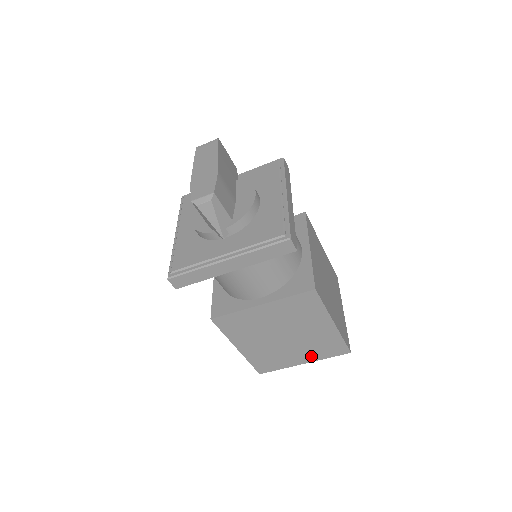
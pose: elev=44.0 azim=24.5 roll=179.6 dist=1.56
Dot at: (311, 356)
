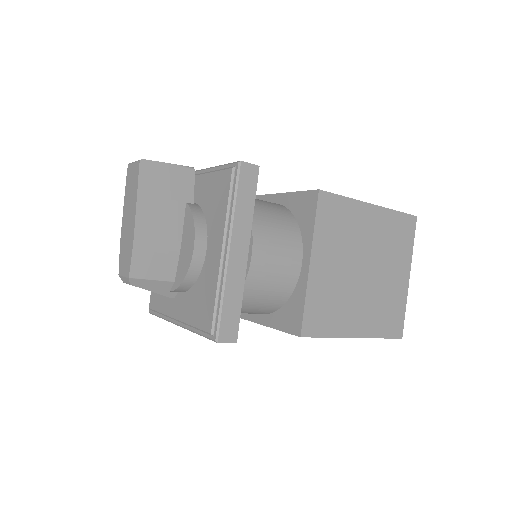
Dot at: occluded
